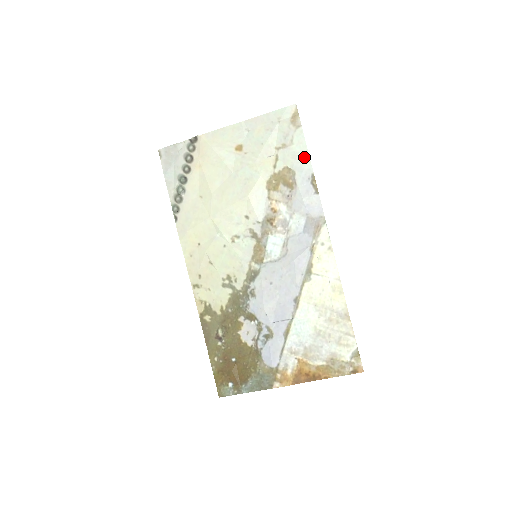
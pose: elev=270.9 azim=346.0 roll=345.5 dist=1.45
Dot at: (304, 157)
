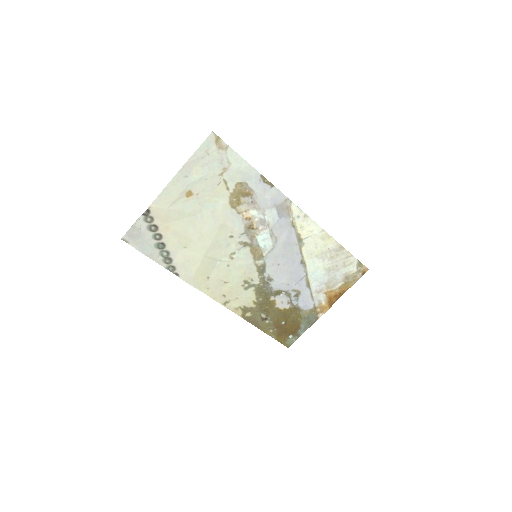
Dot at: (246, 168)
